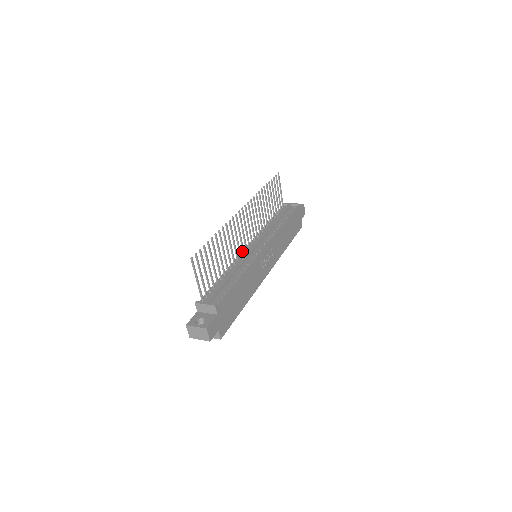
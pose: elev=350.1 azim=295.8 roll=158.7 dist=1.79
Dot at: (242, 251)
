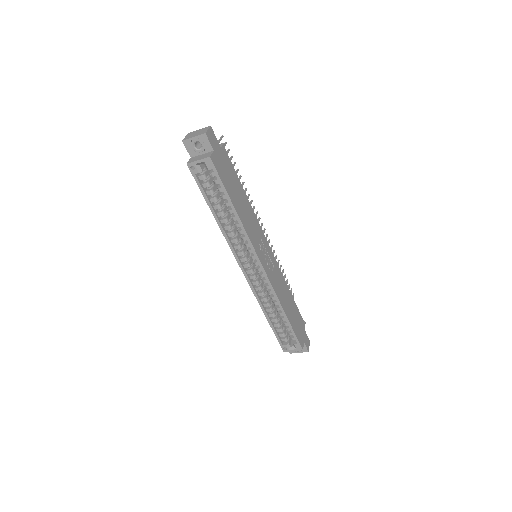
Dot at: occluded
